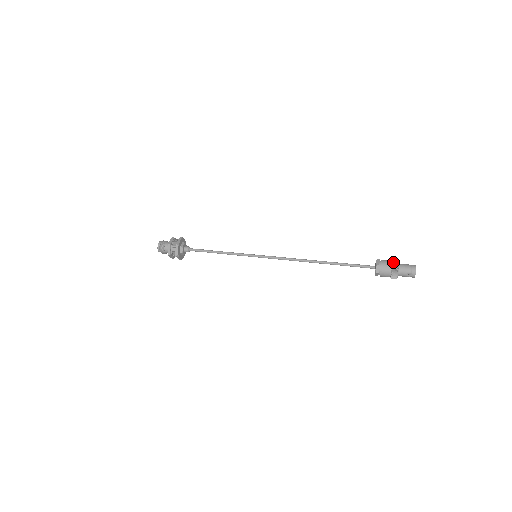
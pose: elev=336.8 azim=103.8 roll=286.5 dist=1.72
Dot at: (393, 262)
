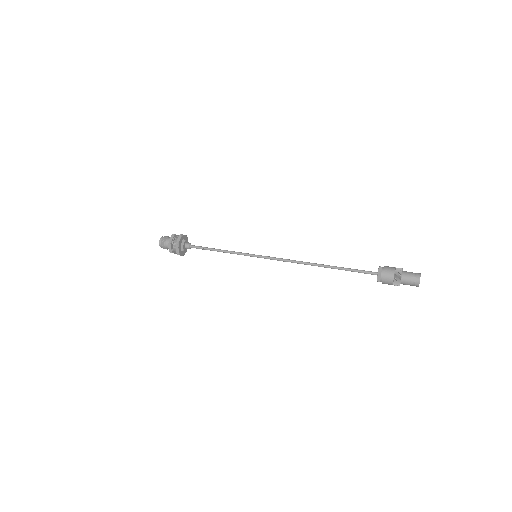
Dot at: occluded
